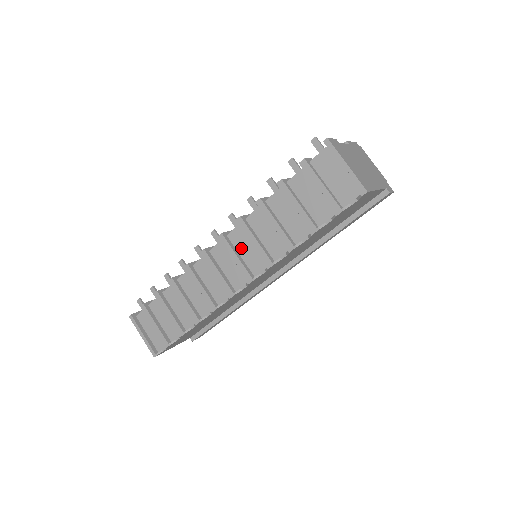
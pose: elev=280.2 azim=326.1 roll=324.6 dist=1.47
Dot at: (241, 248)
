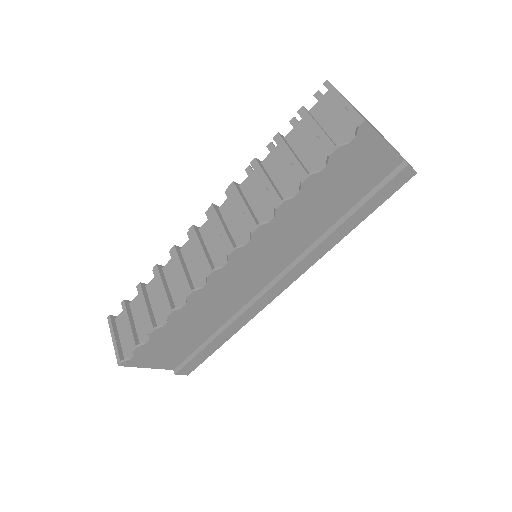
Dot at: (230, 219)
